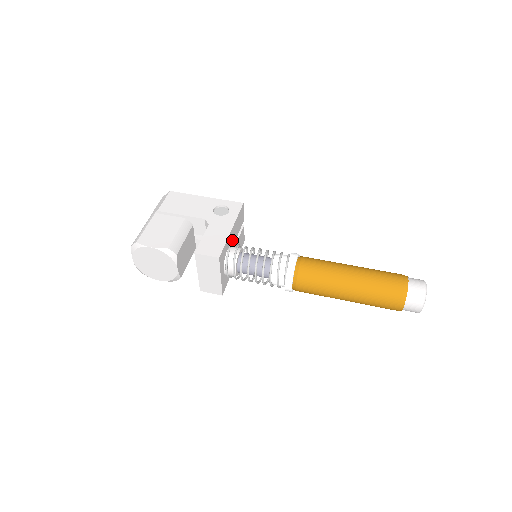
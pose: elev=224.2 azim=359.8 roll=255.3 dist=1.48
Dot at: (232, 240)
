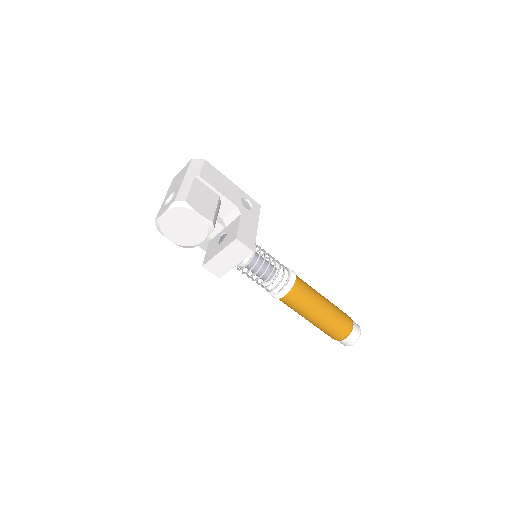
Dot at: occluded
